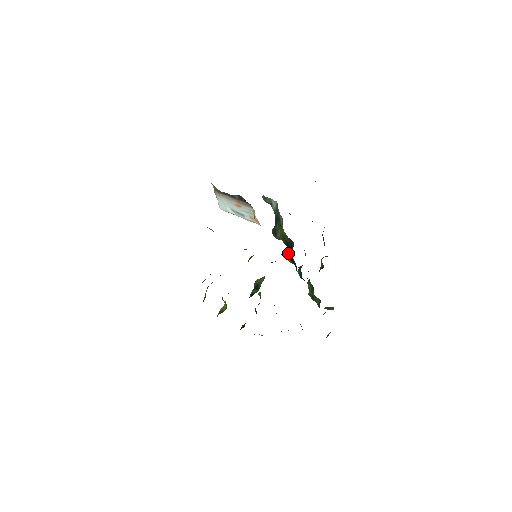
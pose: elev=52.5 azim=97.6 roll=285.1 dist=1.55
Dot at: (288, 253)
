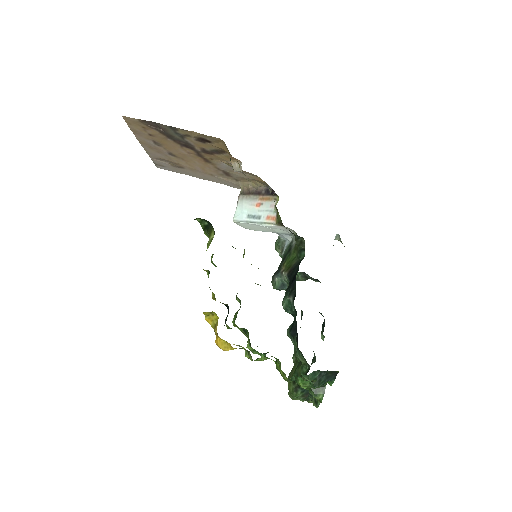
Dot at: (287, 289)
